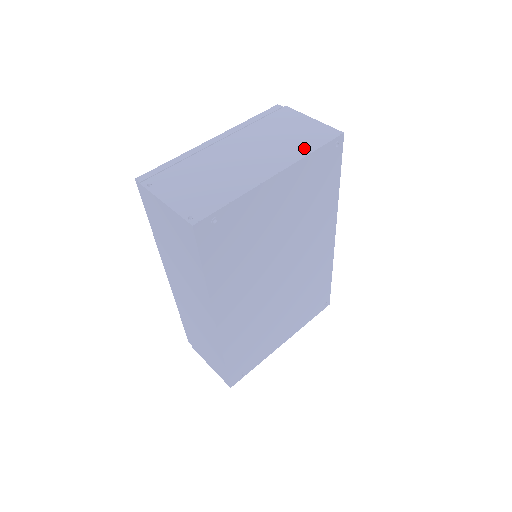
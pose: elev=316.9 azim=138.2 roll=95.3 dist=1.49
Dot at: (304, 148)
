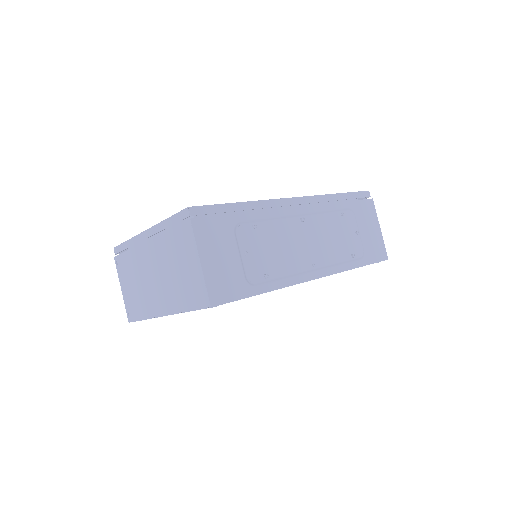
Dot at: (183, 302)
